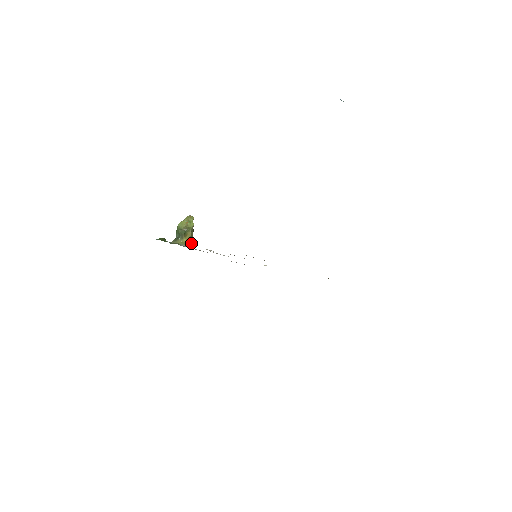
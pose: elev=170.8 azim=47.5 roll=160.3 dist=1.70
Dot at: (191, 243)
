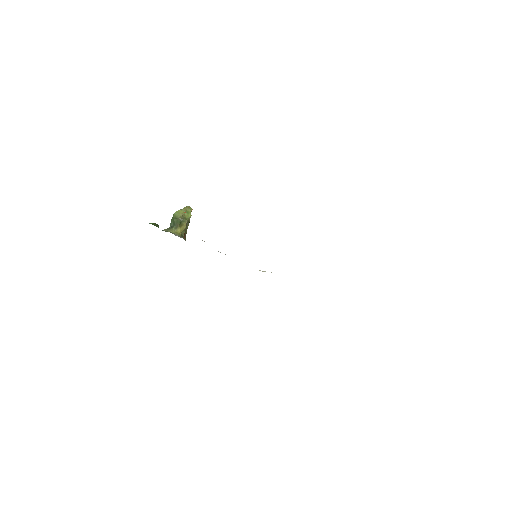
Dot at: (185, 235)
